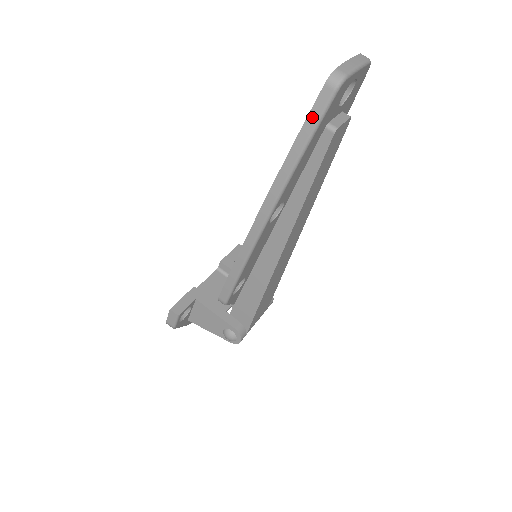
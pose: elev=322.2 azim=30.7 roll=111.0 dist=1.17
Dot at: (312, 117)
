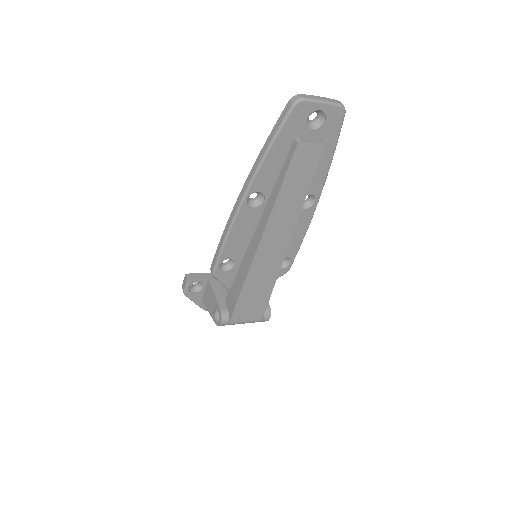
Dot at: (278, 123)
